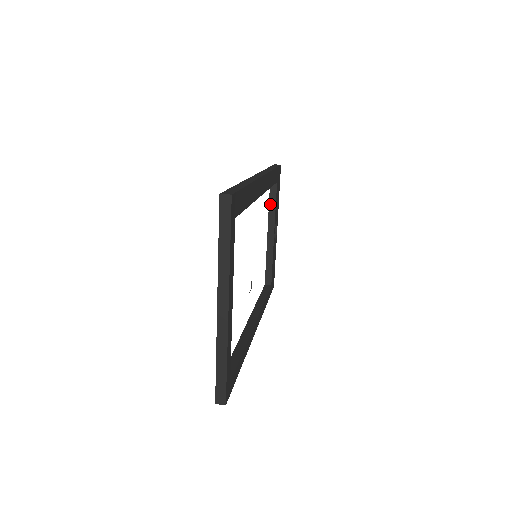
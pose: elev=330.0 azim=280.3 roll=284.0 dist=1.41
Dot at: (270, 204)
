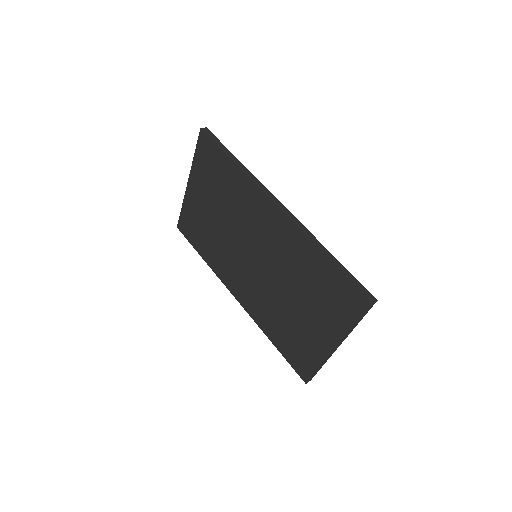
Dot at: (208, 175)
